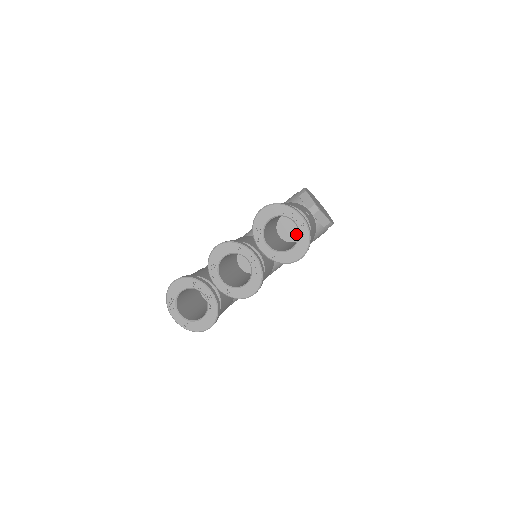
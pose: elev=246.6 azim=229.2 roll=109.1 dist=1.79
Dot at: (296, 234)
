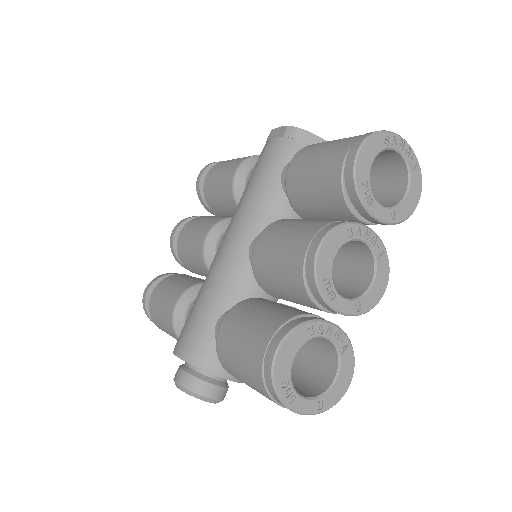
Dot at: occluded
